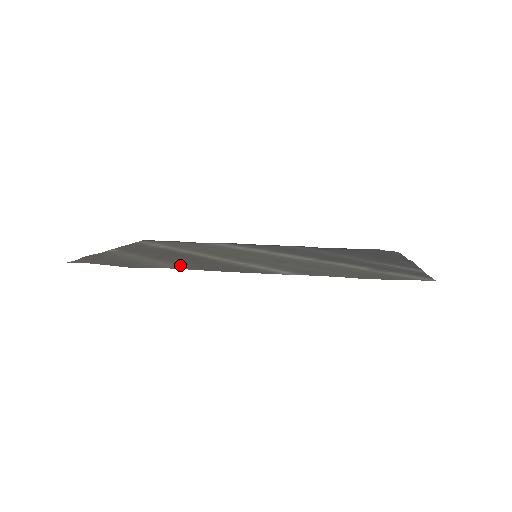
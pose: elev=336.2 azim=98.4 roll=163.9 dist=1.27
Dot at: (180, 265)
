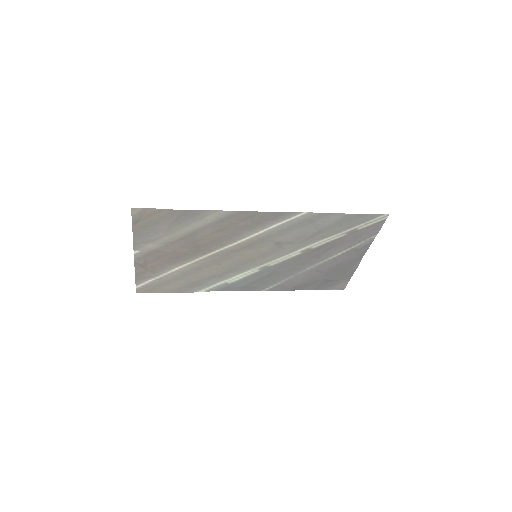
Dot at: (219, 219)
